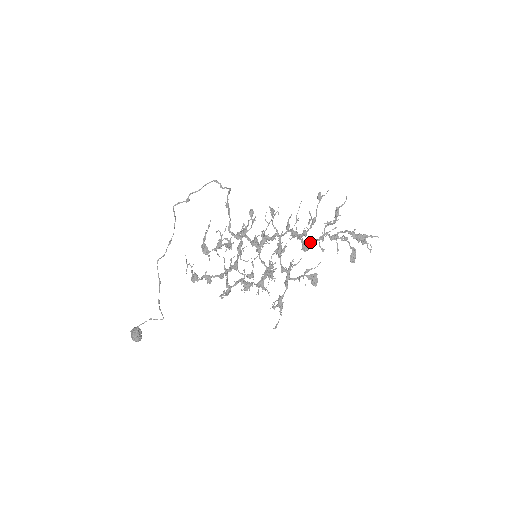
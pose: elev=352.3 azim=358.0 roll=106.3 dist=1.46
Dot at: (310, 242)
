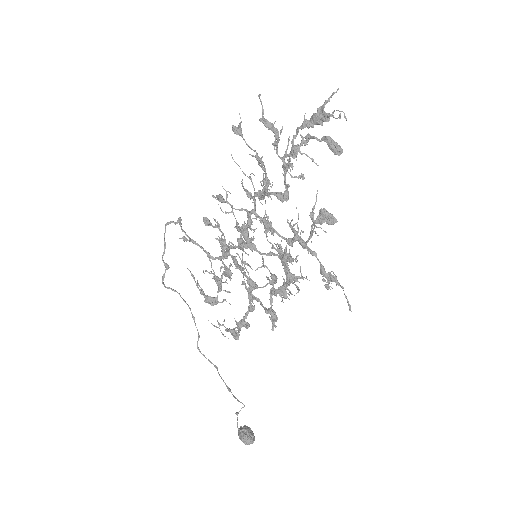
Dot at: occluded
